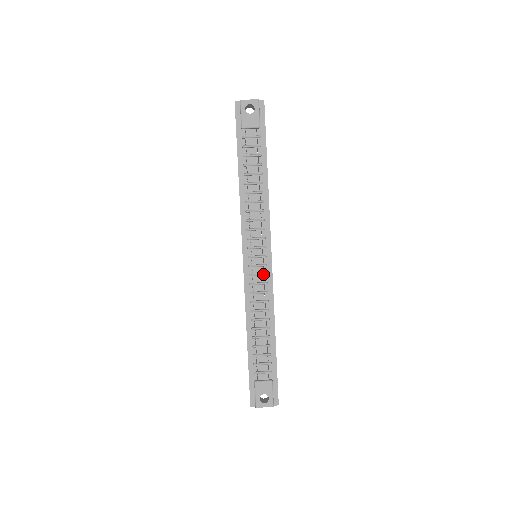
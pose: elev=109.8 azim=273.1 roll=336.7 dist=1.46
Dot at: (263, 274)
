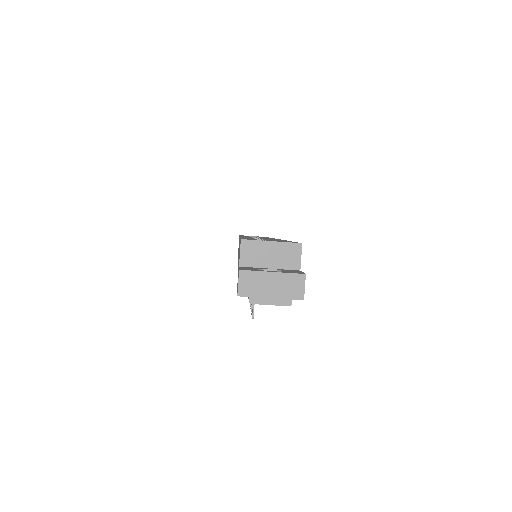
Dot at: occluded
